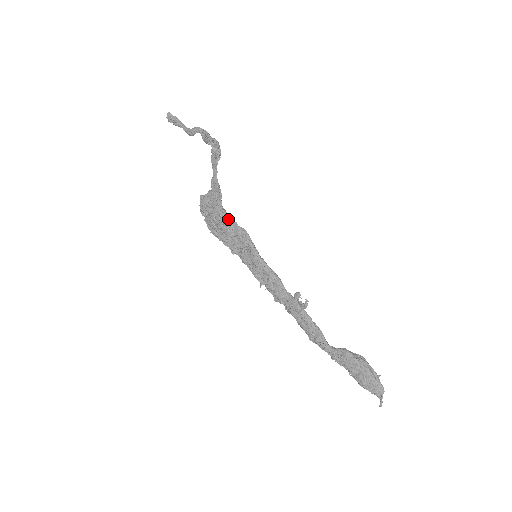
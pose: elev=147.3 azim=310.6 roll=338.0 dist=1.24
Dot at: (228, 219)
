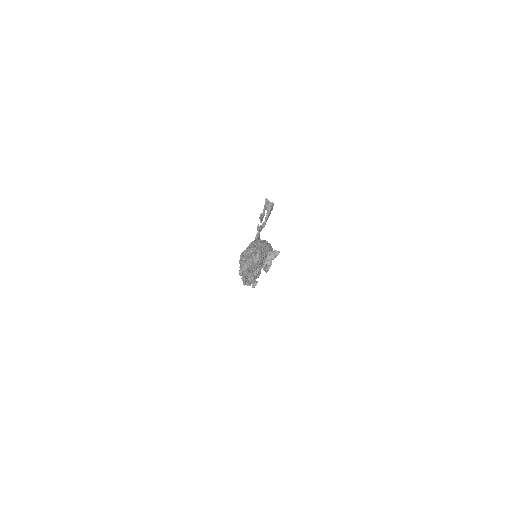
Dot at: occluded
